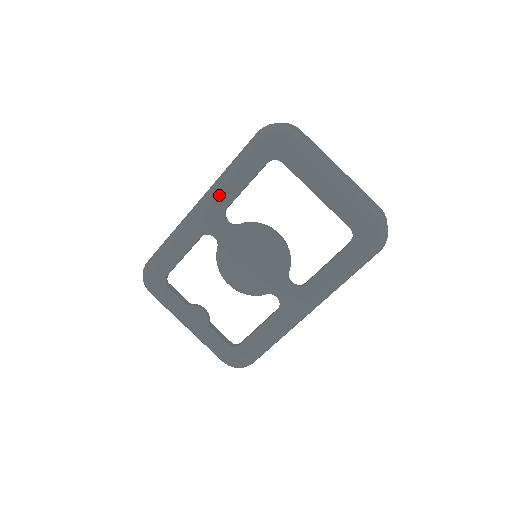
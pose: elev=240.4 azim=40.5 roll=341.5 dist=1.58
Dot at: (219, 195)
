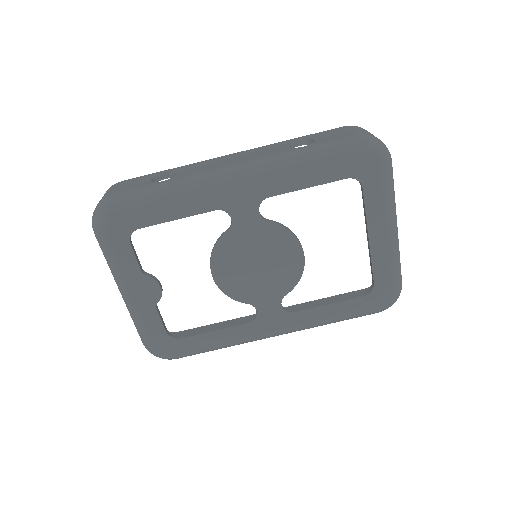
Dot at: (271, 178)
